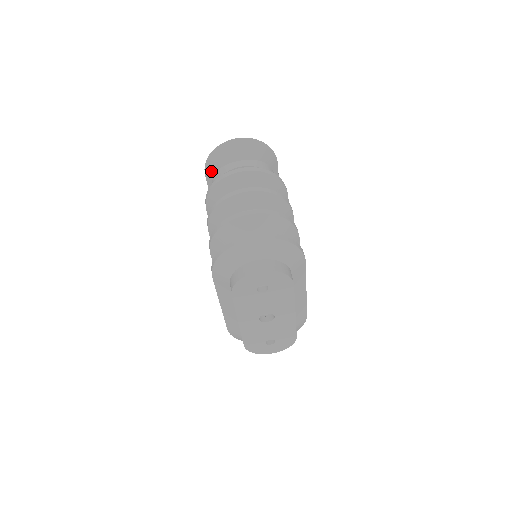
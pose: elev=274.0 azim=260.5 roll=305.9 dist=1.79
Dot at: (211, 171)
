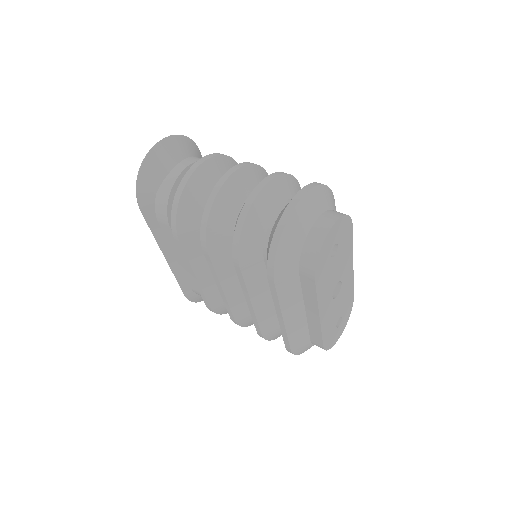
Dot at: (148, 201)
